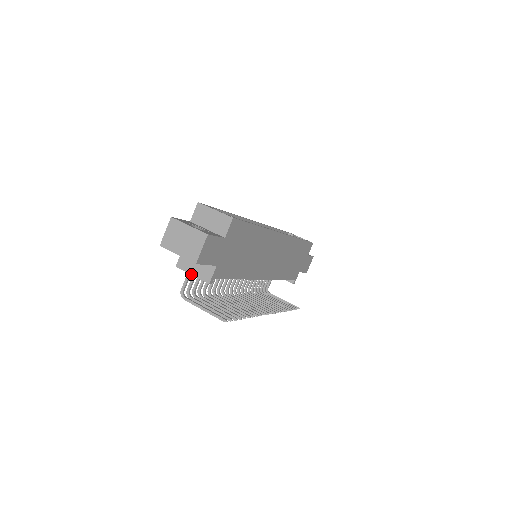
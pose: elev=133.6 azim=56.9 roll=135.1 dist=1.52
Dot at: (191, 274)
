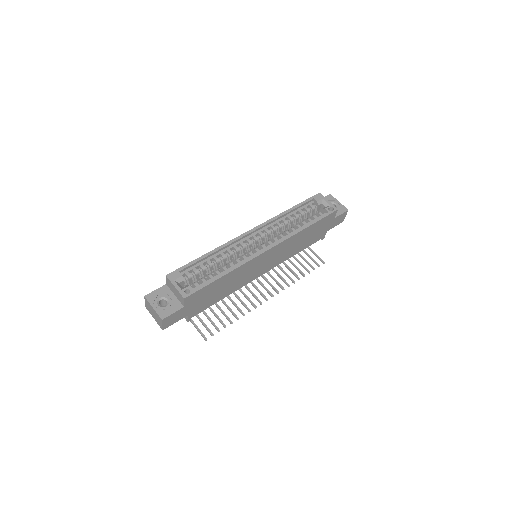
Dot at: occluded
